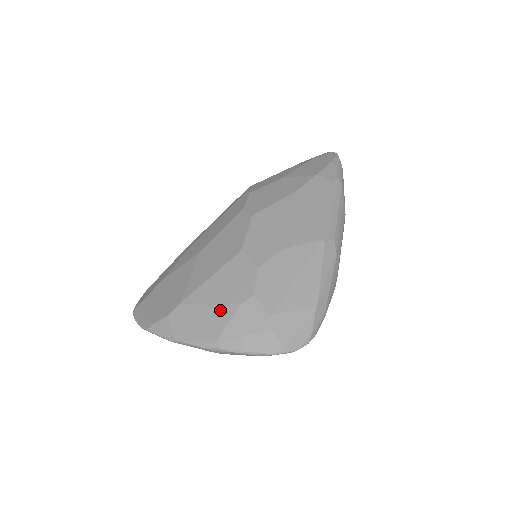
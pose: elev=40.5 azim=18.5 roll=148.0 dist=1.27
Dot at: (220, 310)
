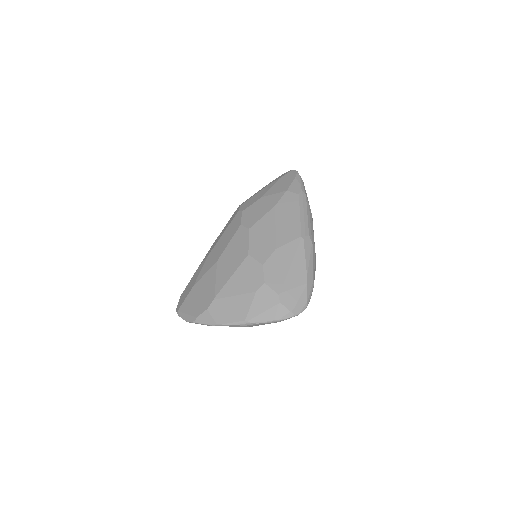
Dot at: (244, 298)
